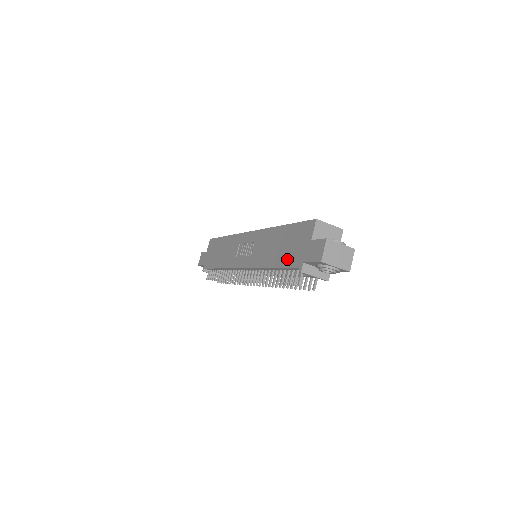
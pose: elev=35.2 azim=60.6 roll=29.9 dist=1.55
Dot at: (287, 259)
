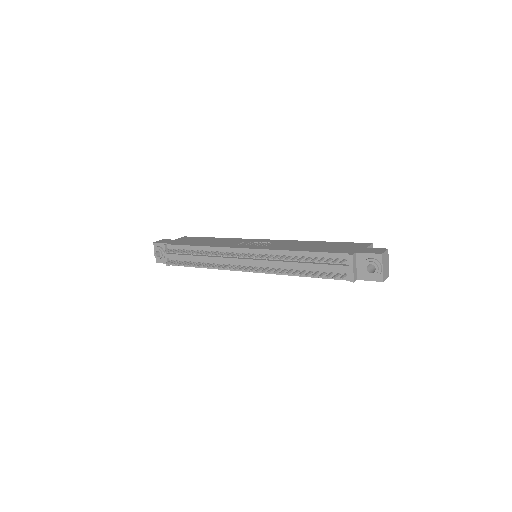
Dot at: (330, 250)
